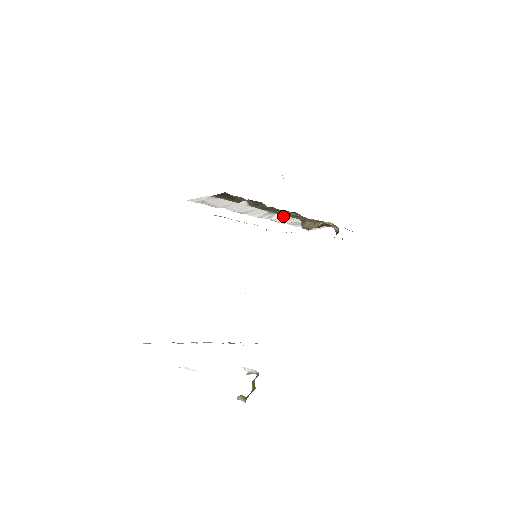
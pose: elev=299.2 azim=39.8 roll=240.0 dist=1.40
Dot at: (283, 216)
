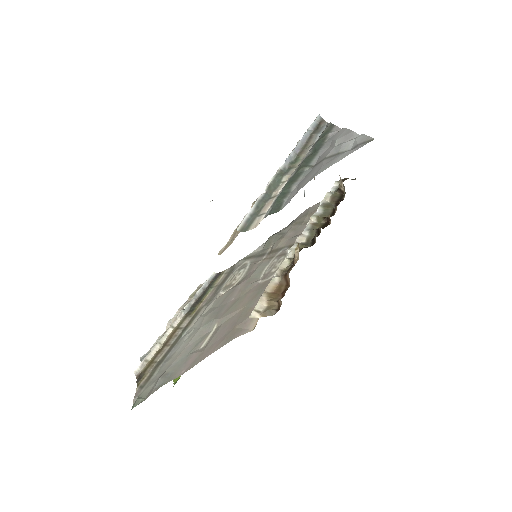
Dot at: occluded
